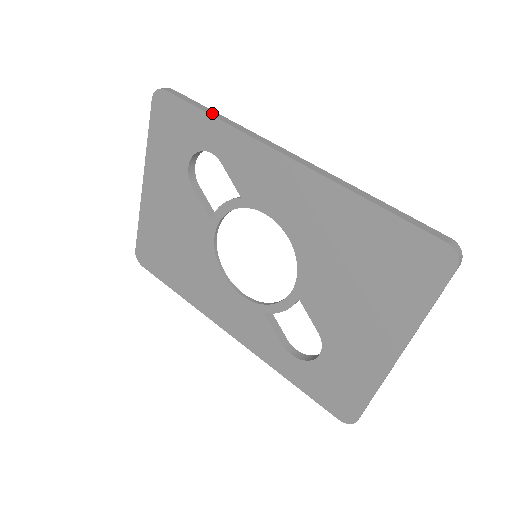
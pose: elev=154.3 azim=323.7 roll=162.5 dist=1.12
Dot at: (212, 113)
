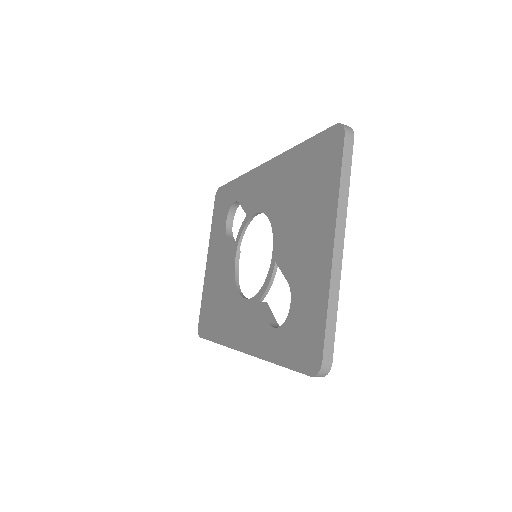
Dot at: occluded
